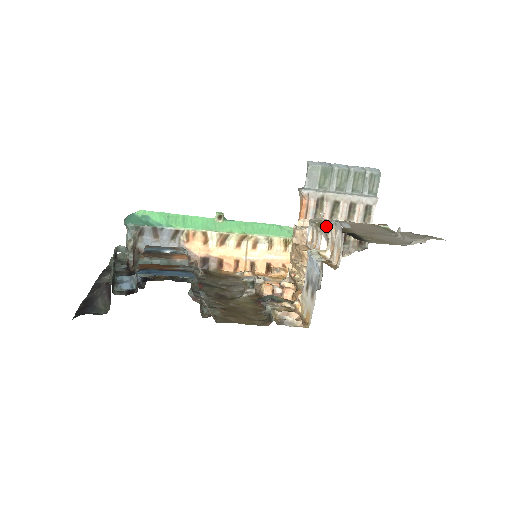
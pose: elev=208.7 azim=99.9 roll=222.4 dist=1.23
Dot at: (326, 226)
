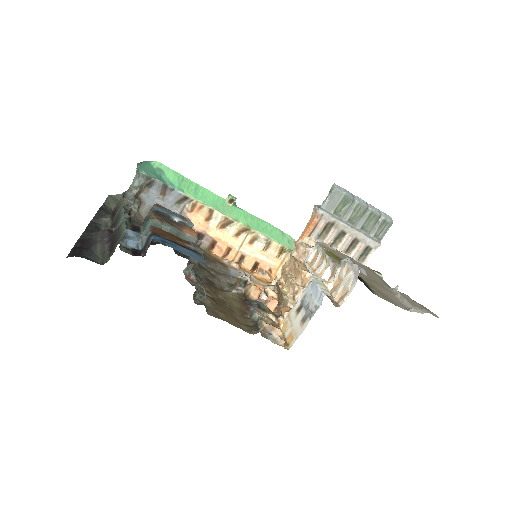
Dot at: (334, 257)
